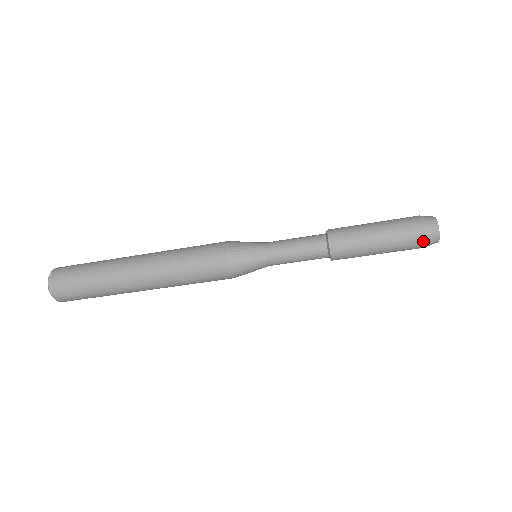
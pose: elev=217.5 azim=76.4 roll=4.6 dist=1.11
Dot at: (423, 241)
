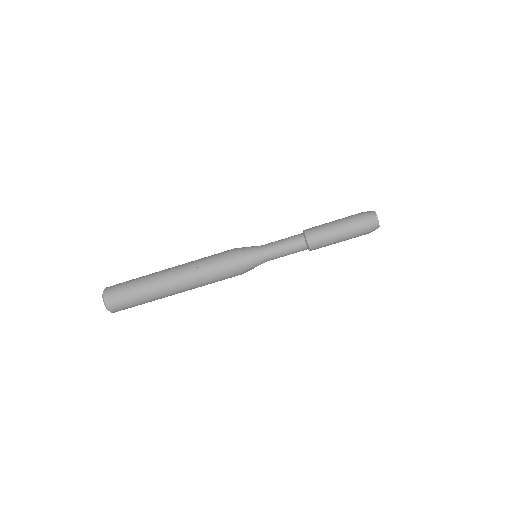
Dot at: (365, 215)
